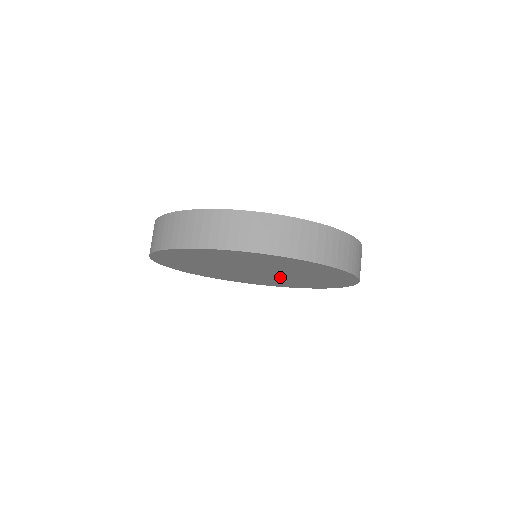
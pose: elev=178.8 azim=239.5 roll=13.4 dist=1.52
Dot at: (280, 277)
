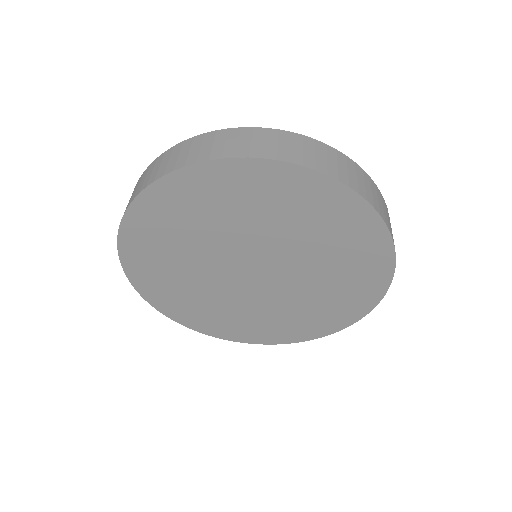
Dot at: (280, 293)
